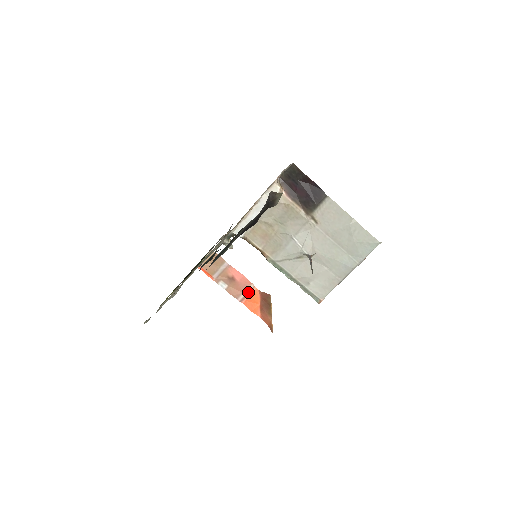
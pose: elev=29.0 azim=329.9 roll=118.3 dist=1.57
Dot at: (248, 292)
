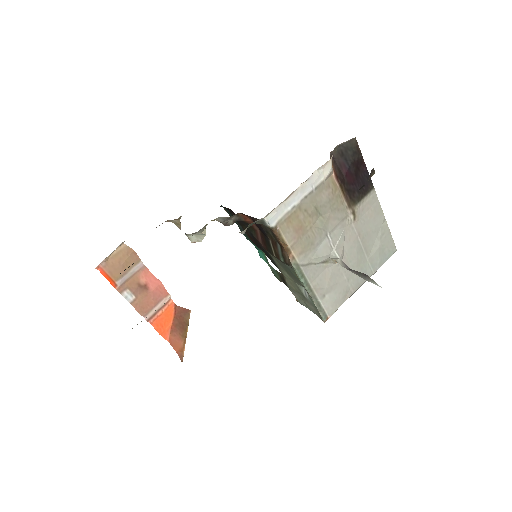
Dot at: (161, 307)
